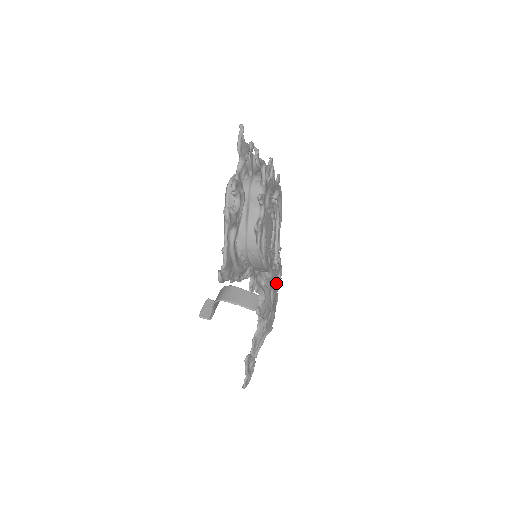
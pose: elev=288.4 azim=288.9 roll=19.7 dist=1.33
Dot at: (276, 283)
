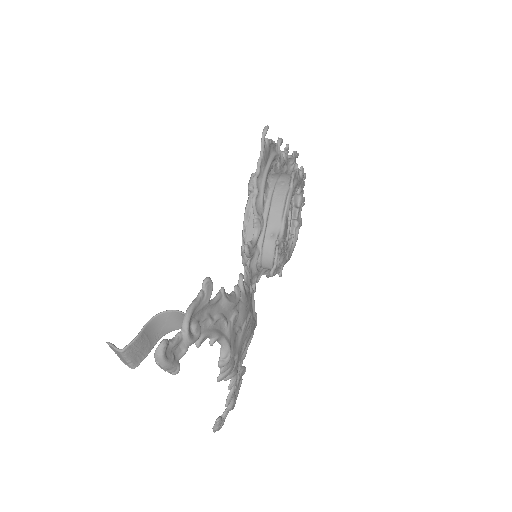
Dot at: (251, 331)
